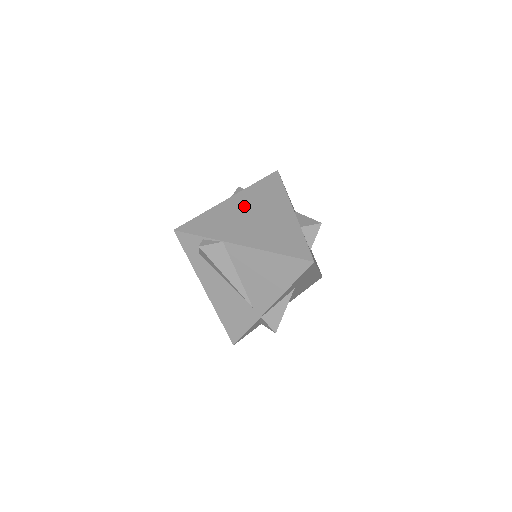
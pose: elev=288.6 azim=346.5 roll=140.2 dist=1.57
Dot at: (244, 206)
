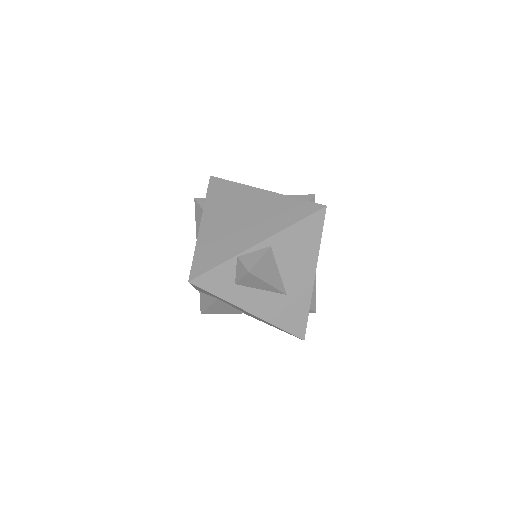
Dot at: (254, 204)
